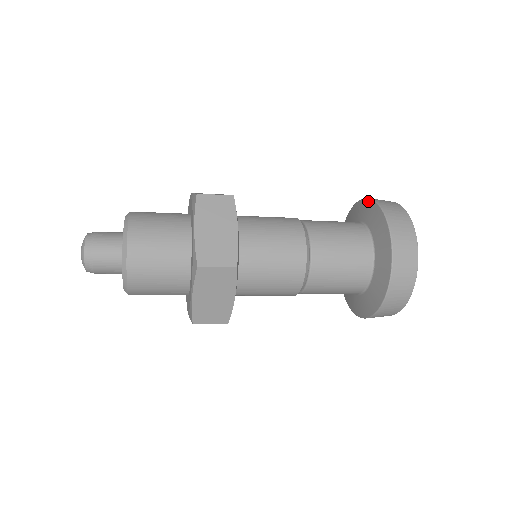
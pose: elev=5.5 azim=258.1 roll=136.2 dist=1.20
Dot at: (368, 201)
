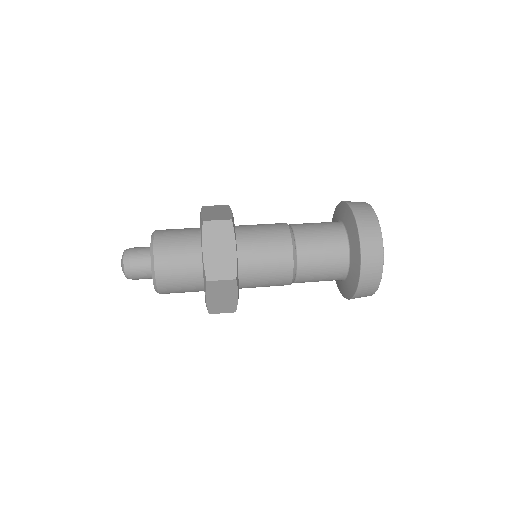
Dot at: (358, 246)
